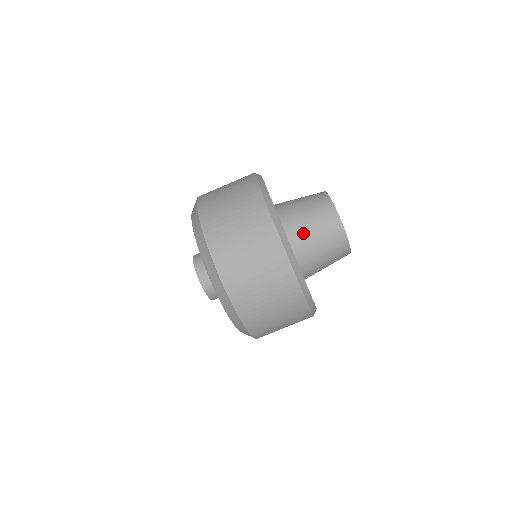
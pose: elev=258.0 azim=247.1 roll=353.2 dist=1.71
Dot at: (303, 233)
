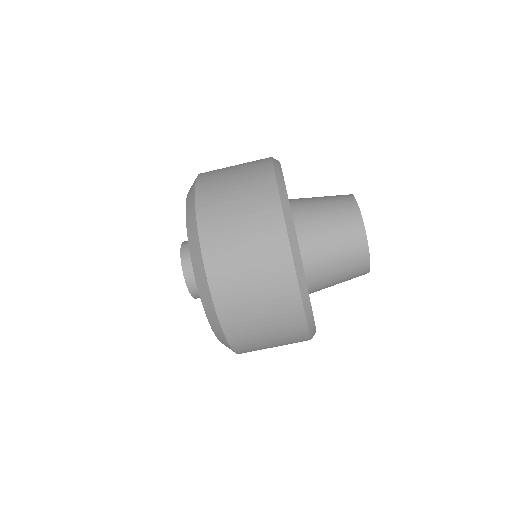
Dot at: (324, 274)
